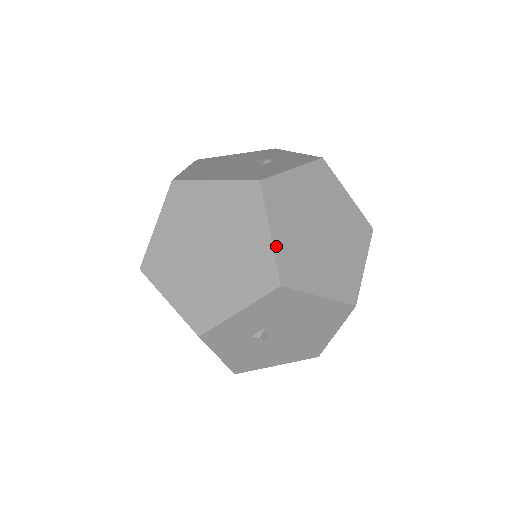
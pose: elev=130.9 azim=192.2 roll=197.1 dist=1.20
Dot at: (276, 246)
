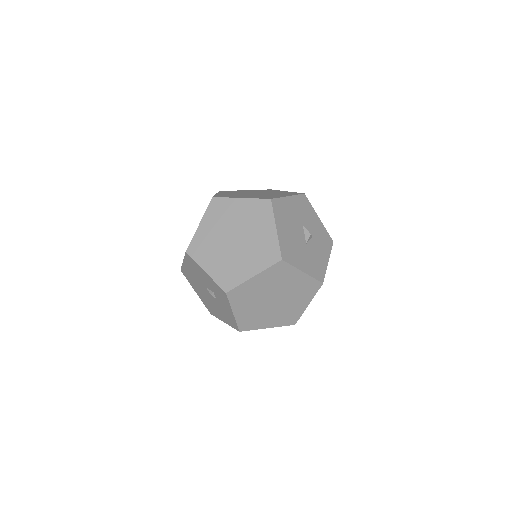
Dot at: (275, 326)
